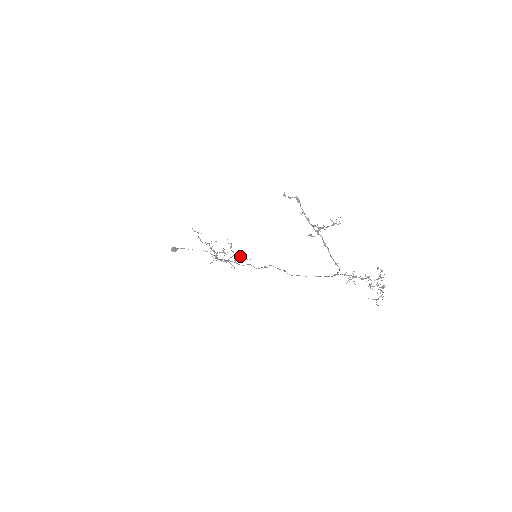
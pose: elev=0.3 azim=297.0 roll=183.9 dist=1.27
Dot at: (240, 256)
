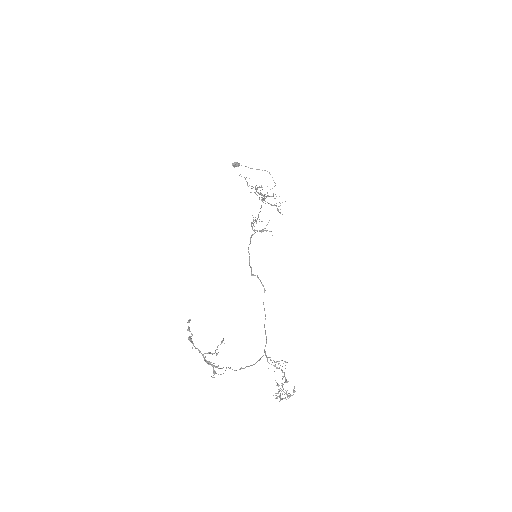
Dot at: (262, 230)
